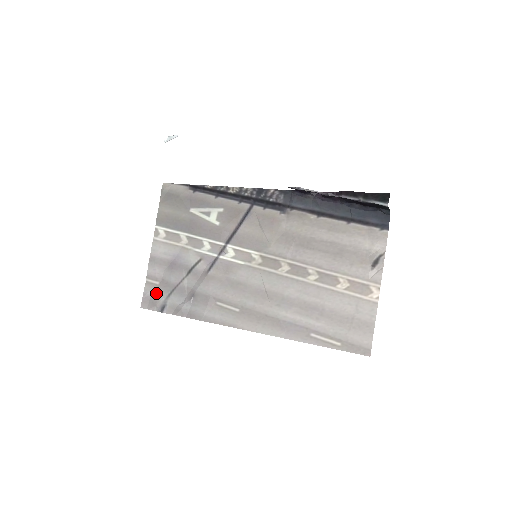
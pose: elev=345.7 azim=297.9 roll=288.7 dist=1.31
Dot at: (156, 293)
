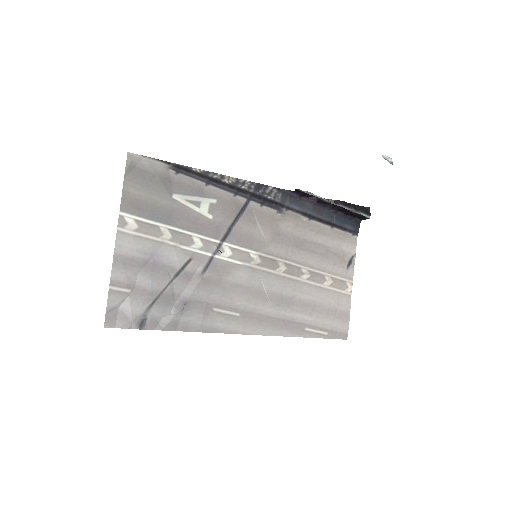
Dot at: (129, 305)
